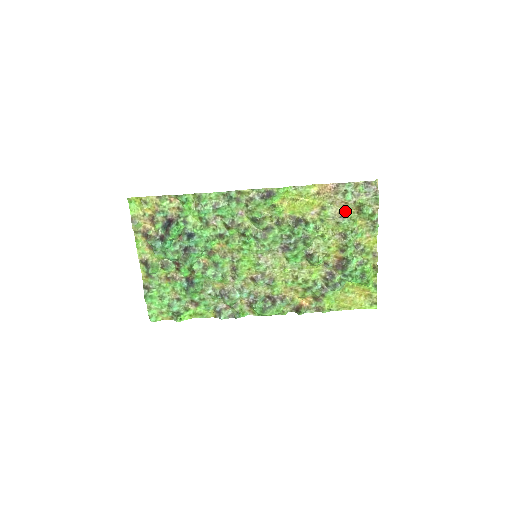
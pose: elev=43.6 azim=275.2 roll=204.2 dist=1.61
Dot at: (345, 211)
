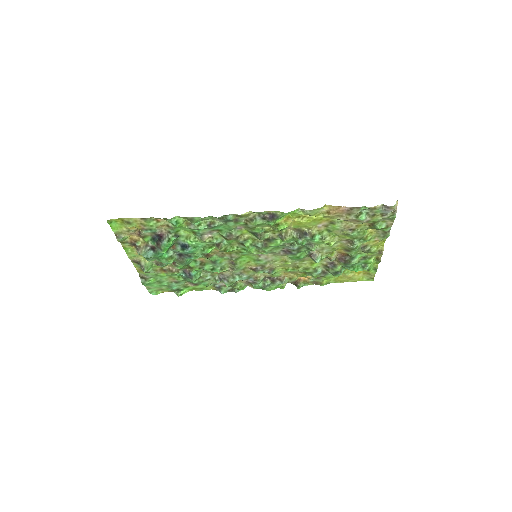
Dot at: (356, 225)
